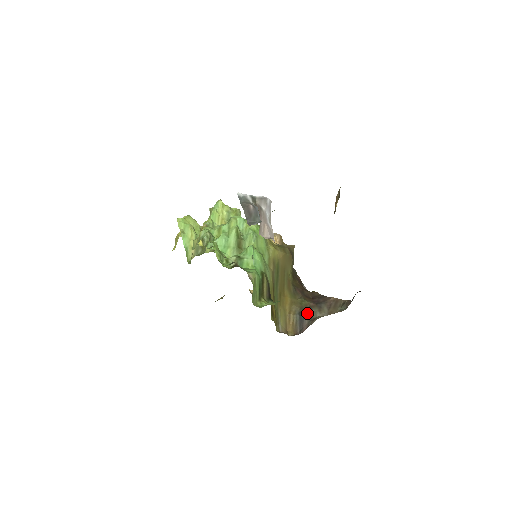
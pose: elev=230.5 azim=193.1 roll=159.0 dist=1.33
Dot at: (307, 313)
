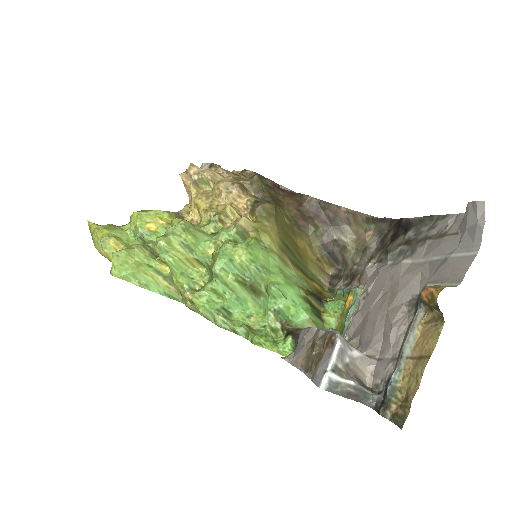
Dot at: (332, 245)
